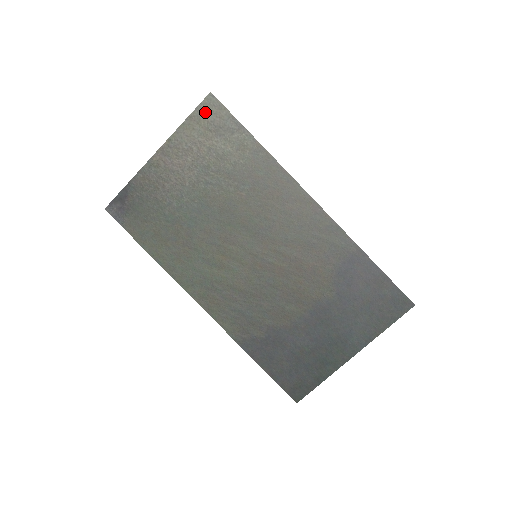
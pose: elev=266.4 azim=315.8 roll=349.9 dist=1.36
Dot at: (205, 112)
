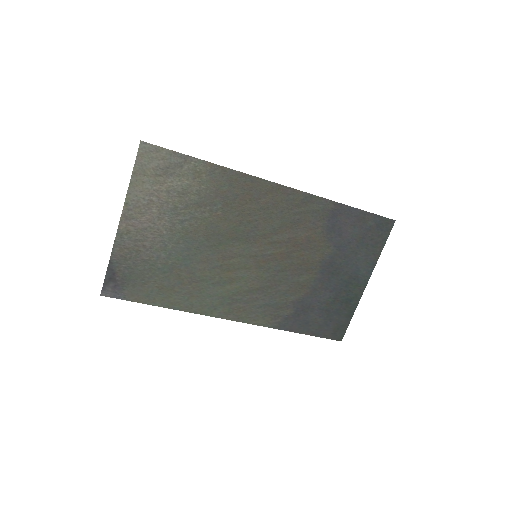
Dot at: (146, 162)
